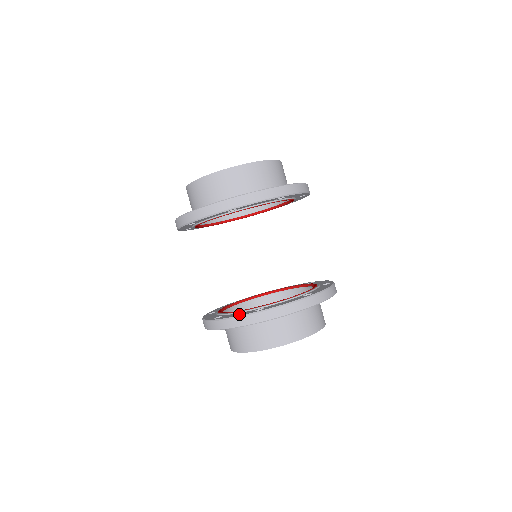
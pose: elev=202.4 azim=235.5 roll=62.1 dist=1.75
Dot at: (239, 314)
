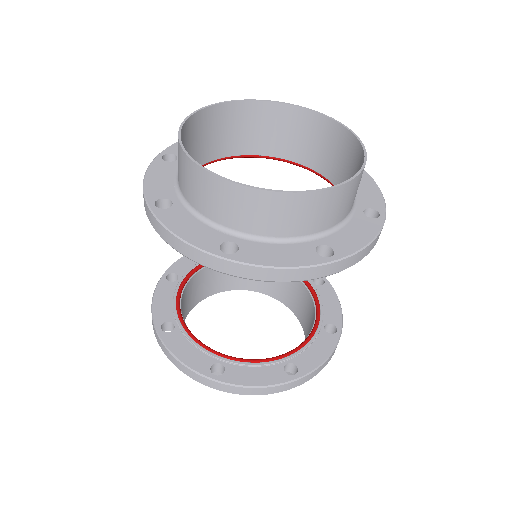
Dot at: (264, 377)
